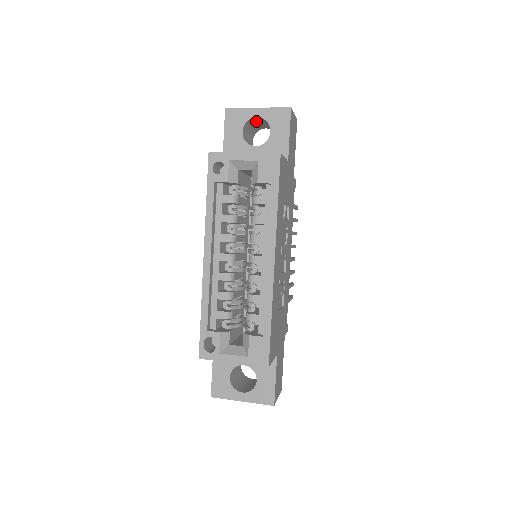
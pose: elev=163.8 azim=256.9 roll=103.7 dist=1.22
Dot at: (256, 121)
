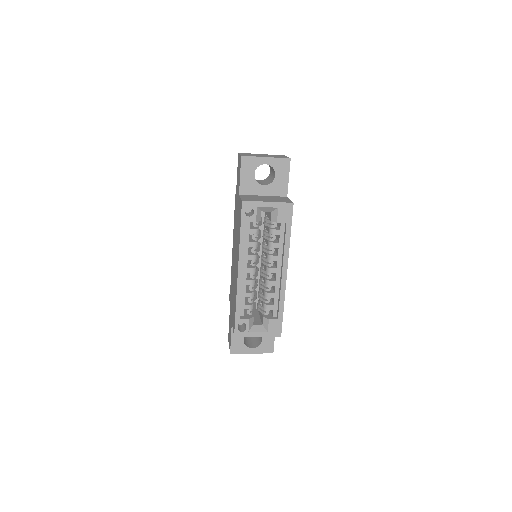
Dot at: occluded
